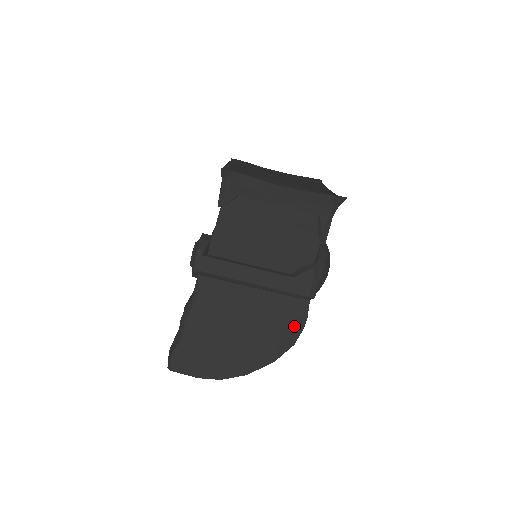
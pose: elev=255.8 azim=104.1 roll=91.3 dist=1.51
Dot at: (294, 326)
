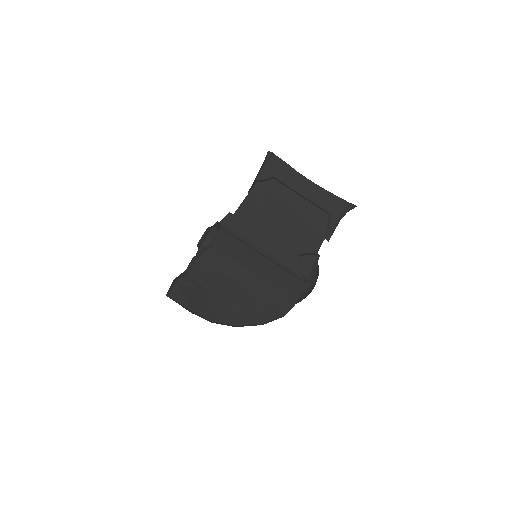
Dot at: (288, 299)
